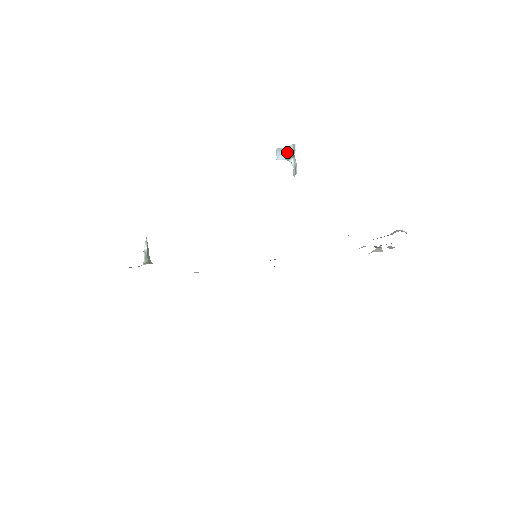
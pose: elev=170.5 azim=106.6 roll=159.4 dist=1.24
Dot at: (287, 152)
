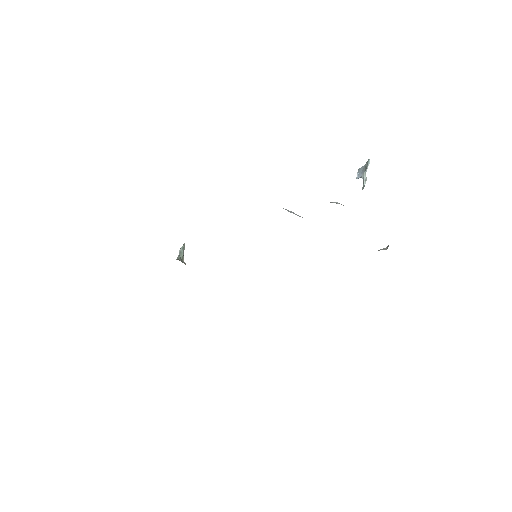
Dot at: (364, 170)
